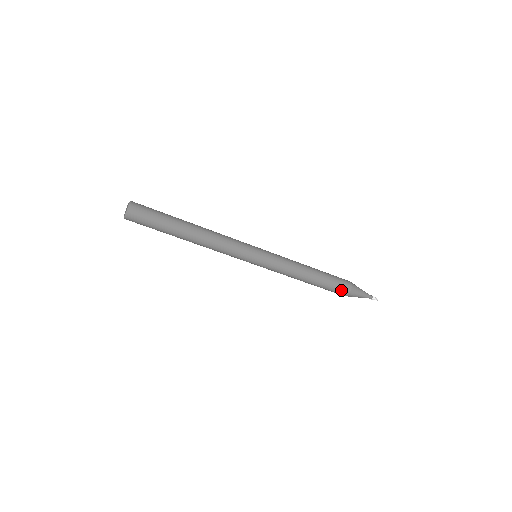
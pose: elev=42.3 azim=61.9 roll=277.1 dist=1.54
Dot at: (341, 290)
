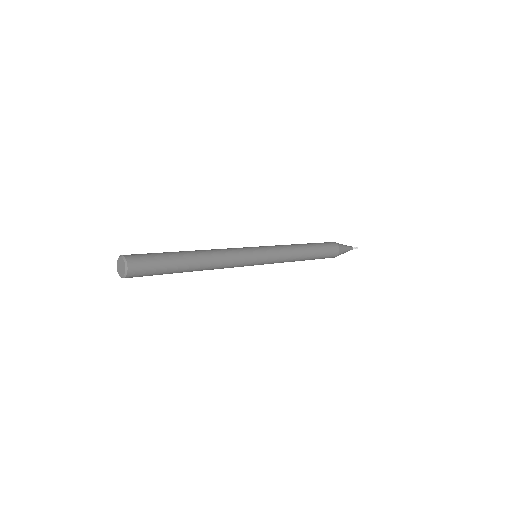
Dot at: (331, 256)
